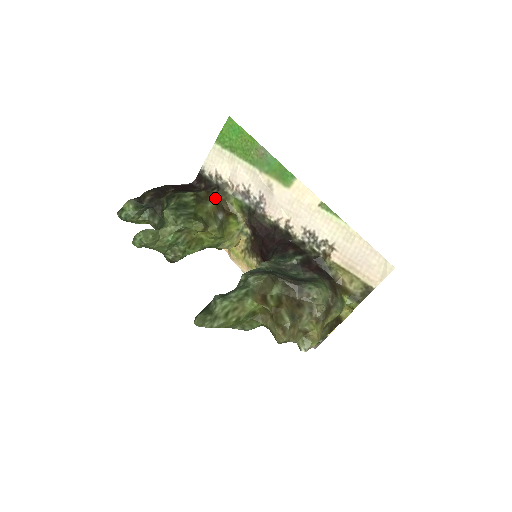
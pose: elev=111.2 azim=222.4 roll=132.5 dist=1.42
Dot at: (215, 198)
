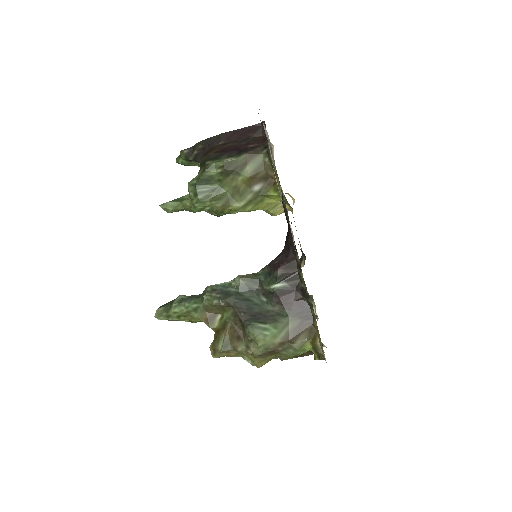
Dot at: (257, 165)
